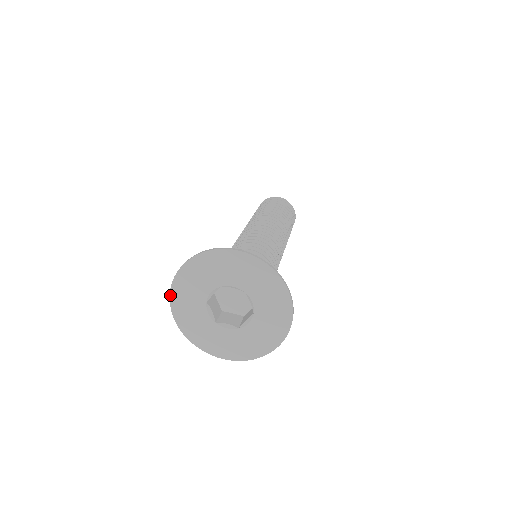
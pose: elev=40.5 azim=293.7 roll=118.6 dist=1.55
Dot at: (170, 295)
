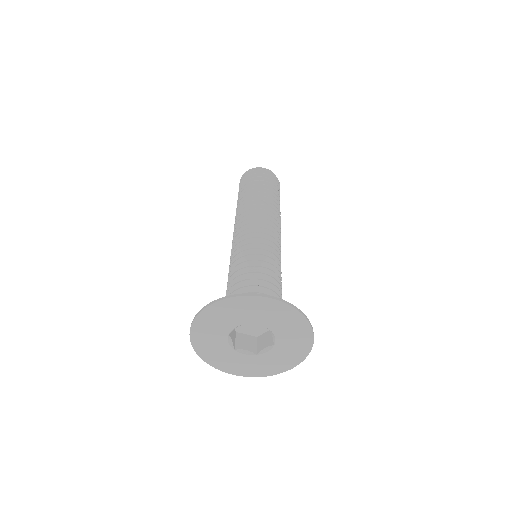
Dot at: (191, 327)
